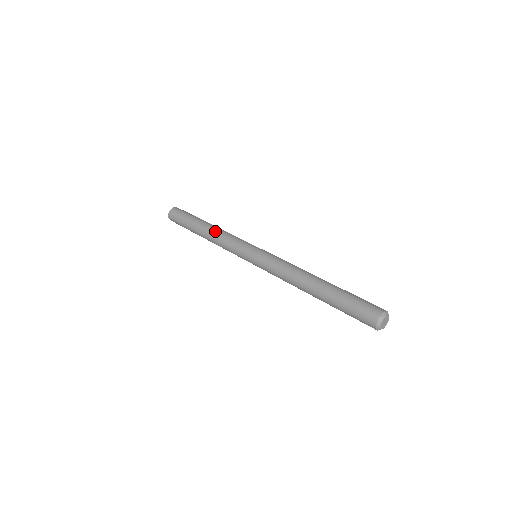
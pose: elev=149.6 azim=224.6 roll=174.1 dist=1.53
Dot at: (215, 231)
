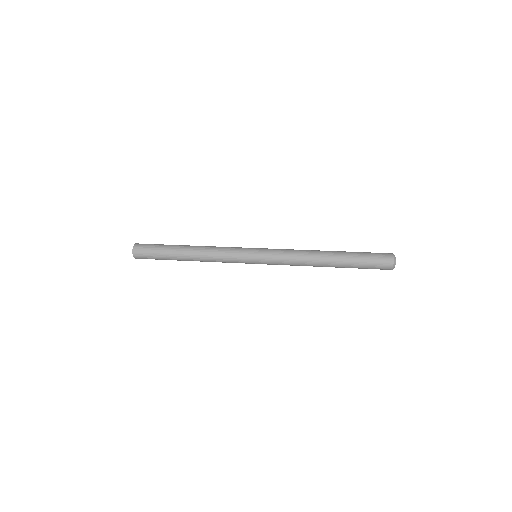
Dot at: (203, 247)
